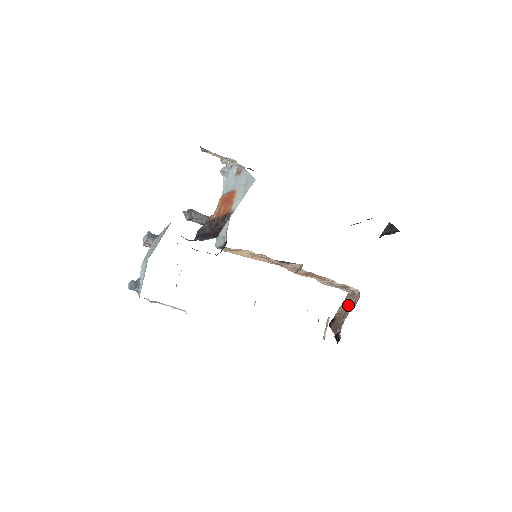
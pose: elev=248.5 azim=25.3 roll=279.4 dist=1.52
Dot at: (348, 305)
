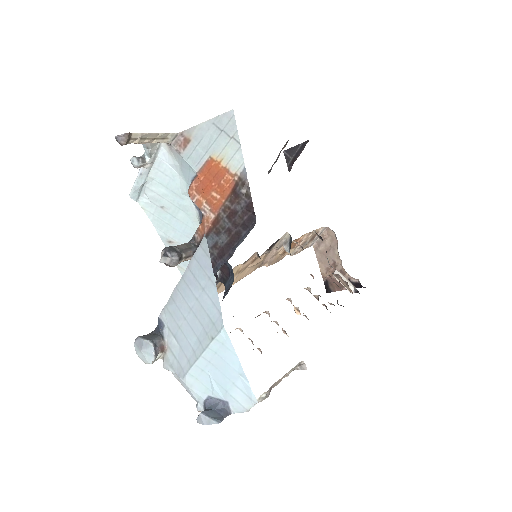
Dot at: (328, 252)
